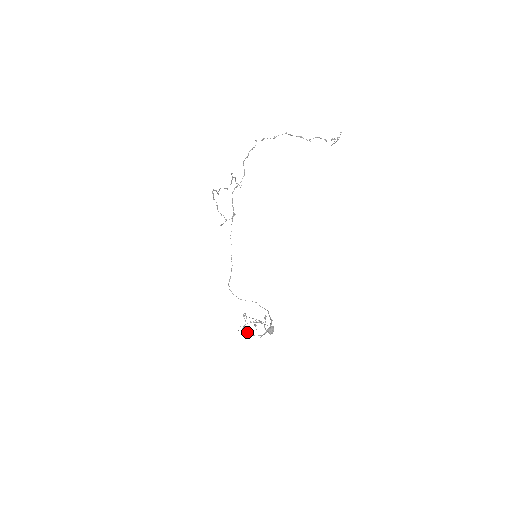
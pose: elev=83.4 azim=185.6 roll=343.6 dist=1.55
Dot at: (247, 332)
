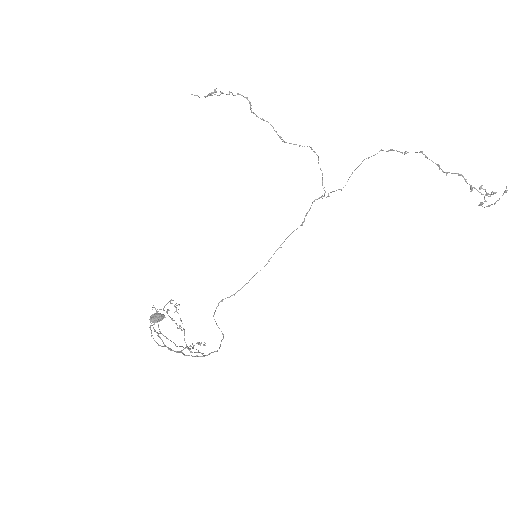
Dot at: occluded
